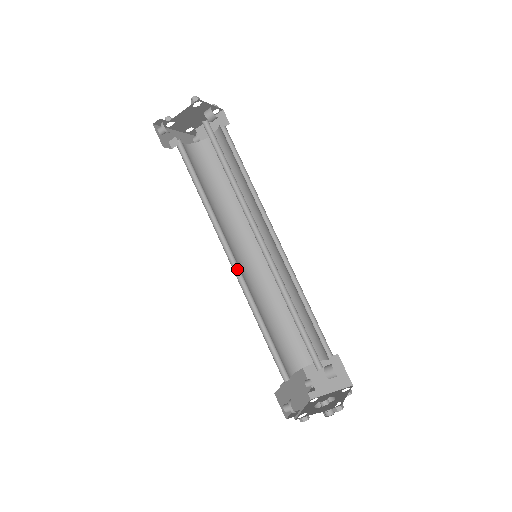
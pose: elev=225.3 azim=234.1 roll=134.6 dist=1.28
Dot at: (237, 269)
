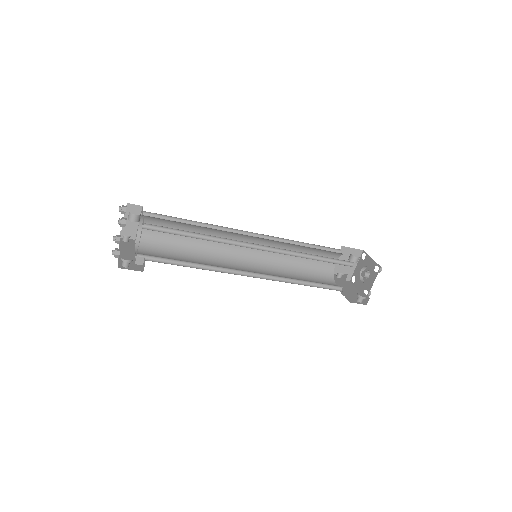
Dot at: (258, 275)
